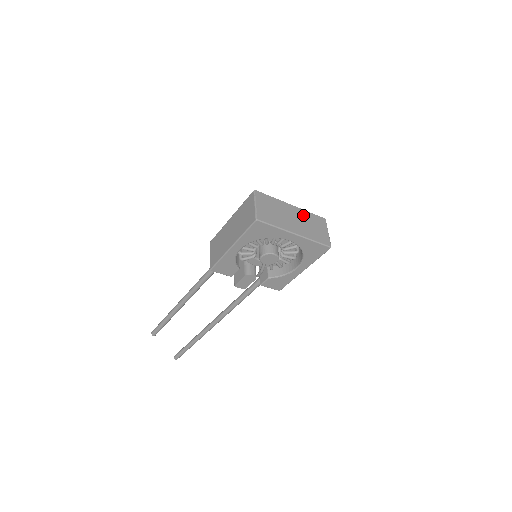
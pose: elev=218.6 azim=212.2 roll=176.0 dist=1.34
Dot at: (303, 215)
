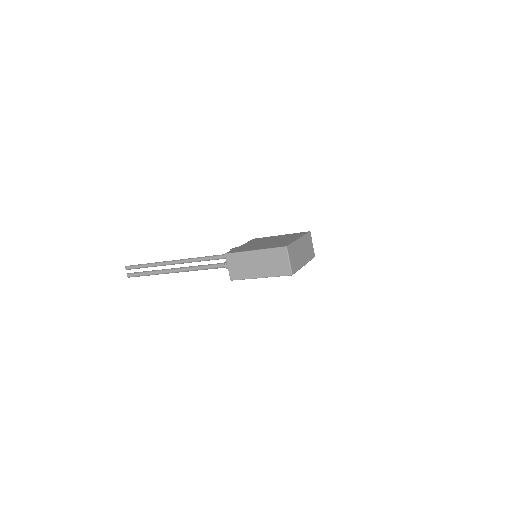
Dot at: (304, 242)
